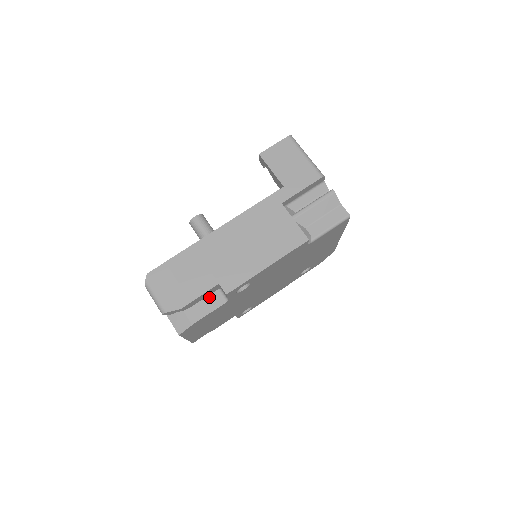
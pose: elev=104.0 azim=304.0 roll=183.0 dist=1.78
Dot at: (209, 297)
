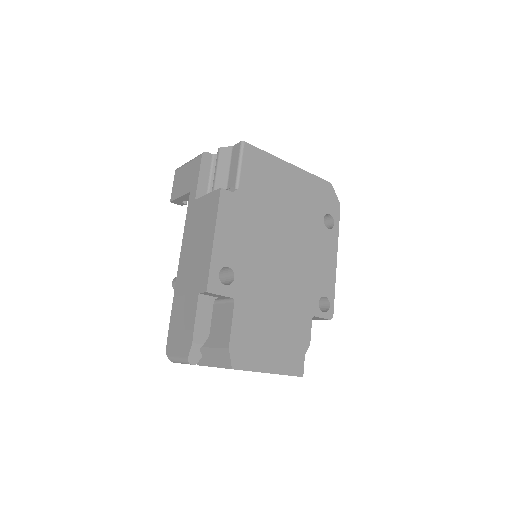
Dot at: (224, 316)
